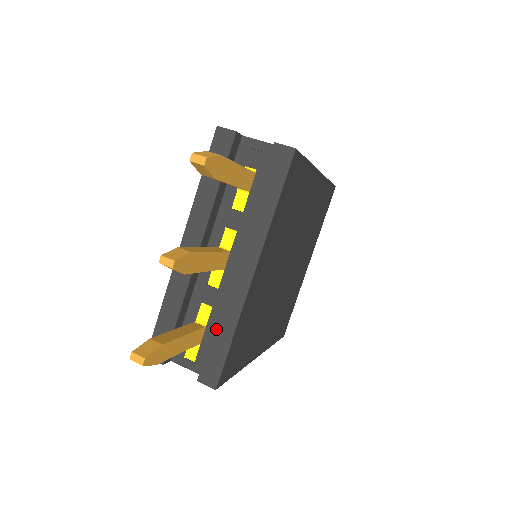
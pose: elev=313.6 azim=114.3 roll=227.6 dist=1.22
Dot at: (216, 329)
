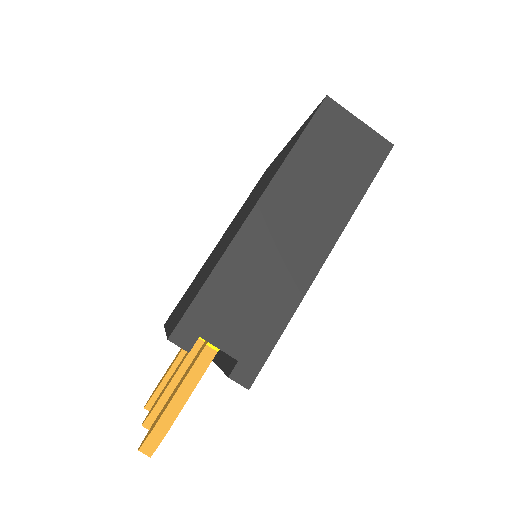
Dot at: occluded
